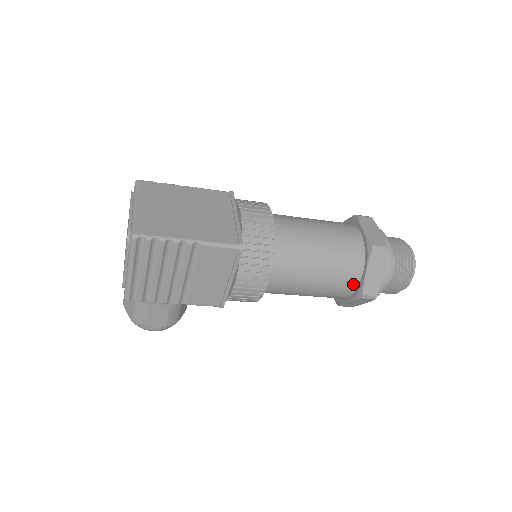
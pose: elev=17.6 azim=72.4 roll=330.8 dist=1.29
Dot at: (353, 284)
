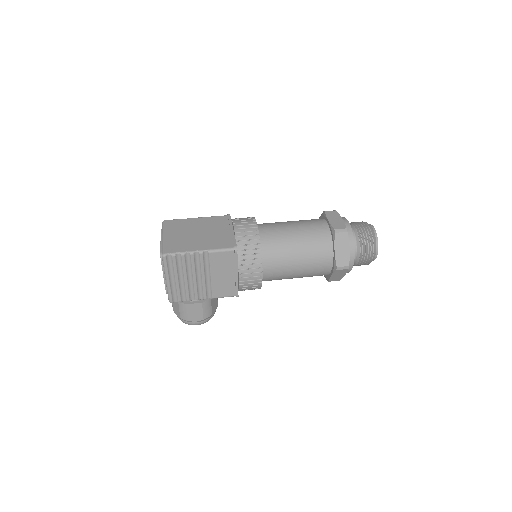
Dot at: (328, 261)
